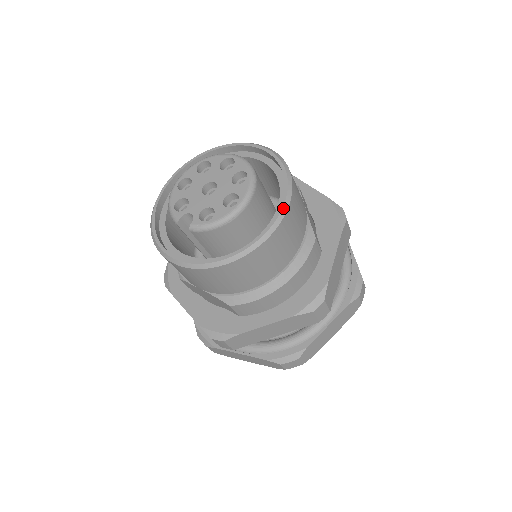
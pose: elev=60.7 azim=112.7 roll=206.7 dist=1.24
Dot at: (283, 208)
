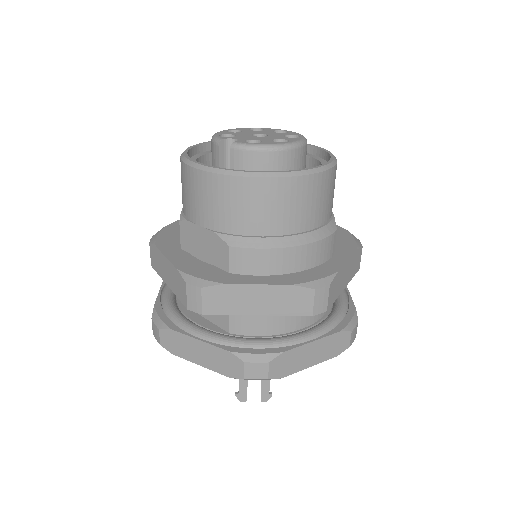
Dot at: (327, 165)
